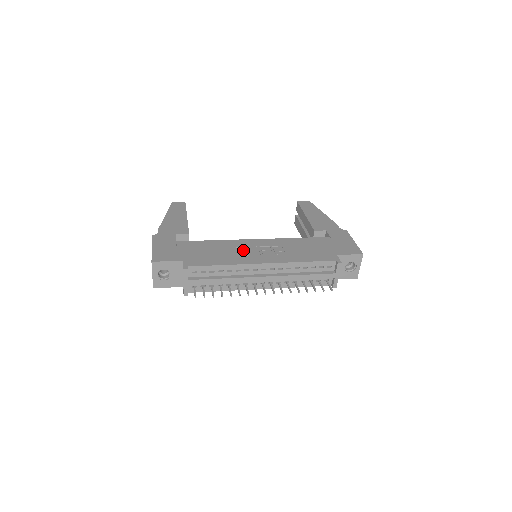
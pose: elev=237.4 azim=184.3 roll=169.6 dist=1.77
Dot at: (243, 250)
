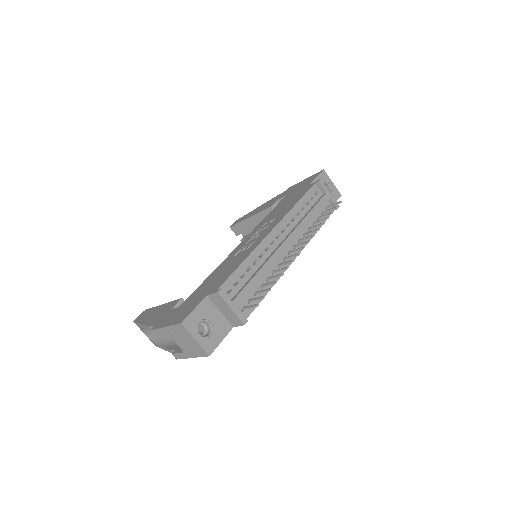
Dot at: (242, 249)
